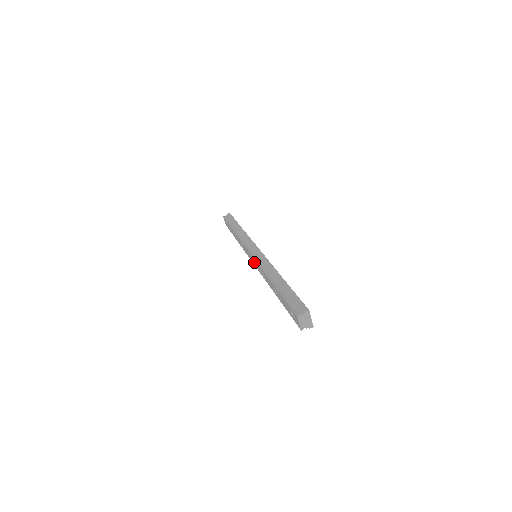
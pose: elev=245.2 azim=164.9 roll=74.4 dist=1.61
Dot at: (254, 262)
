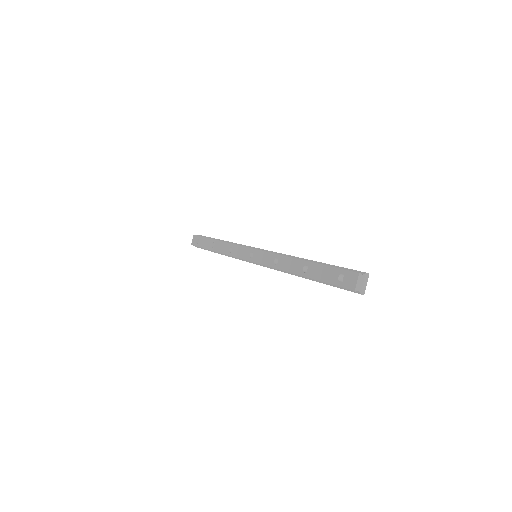
Dot at: (257, 257)
